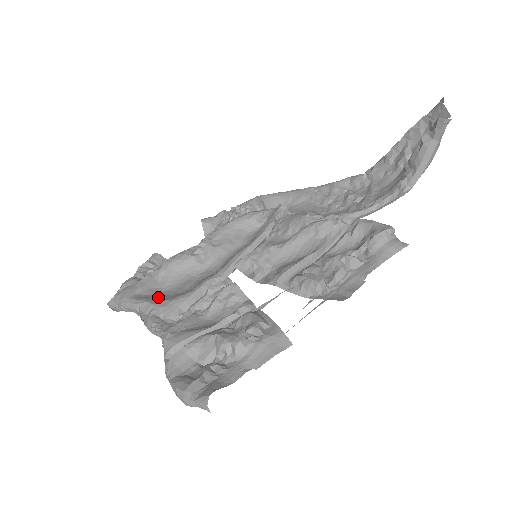
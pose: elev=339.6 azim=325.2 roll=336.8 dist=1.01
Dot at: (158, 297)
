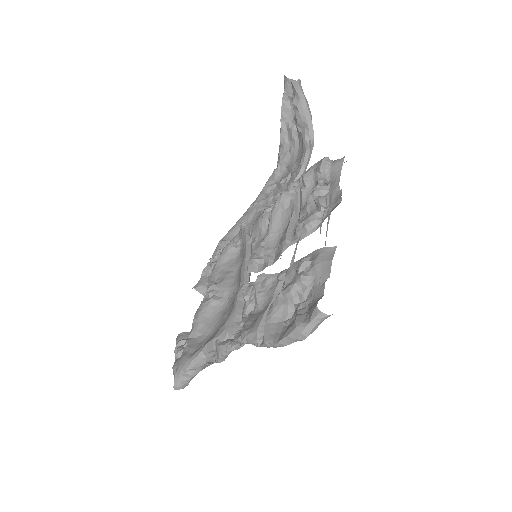
Dot at: (211, 337)
